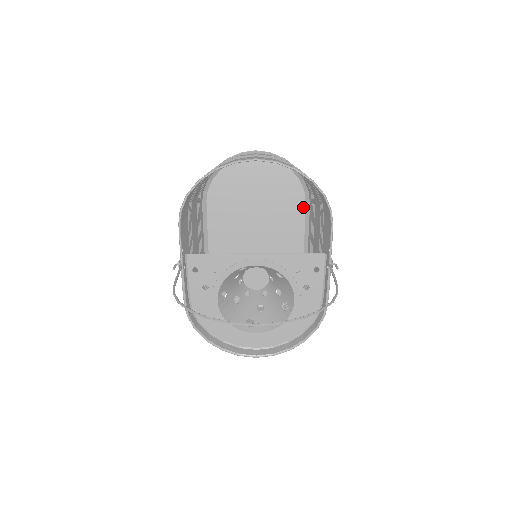
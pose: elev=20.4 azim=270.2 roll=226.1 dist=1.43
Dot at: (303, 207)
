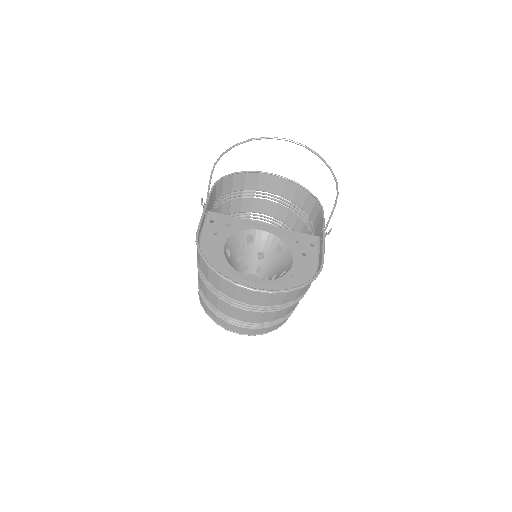
Dot at: occluded
